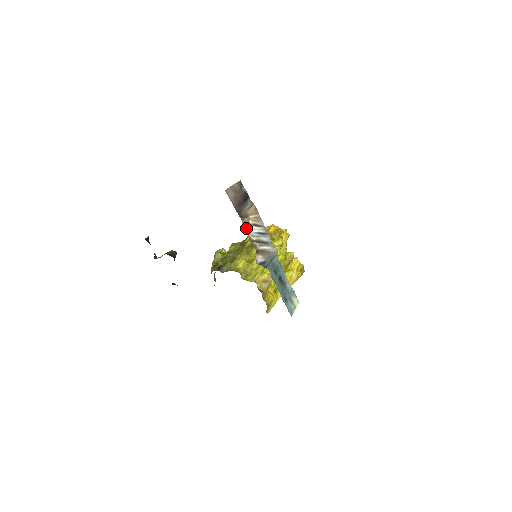
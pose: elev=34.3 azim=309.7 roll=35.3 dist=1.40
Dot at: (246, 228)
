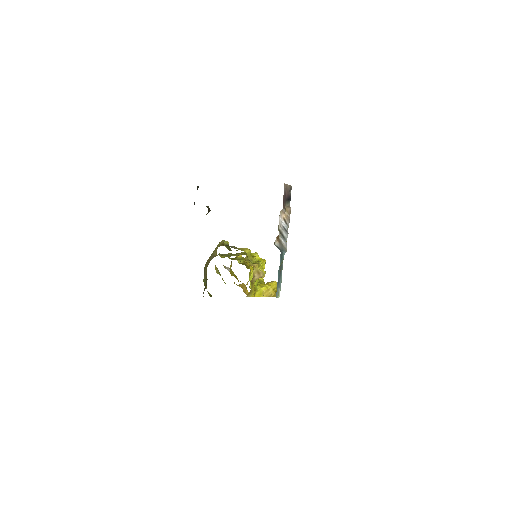
Dot at: (280, 217)
